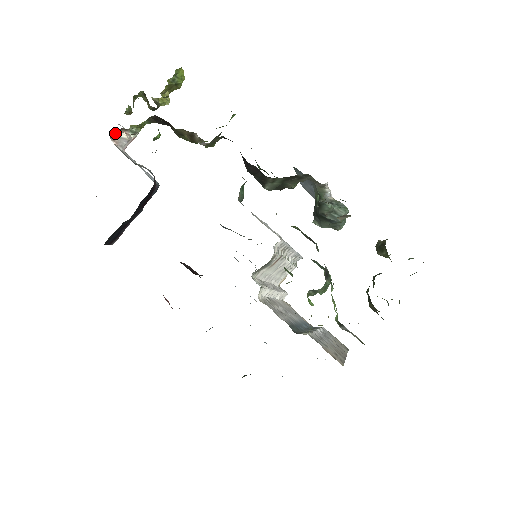
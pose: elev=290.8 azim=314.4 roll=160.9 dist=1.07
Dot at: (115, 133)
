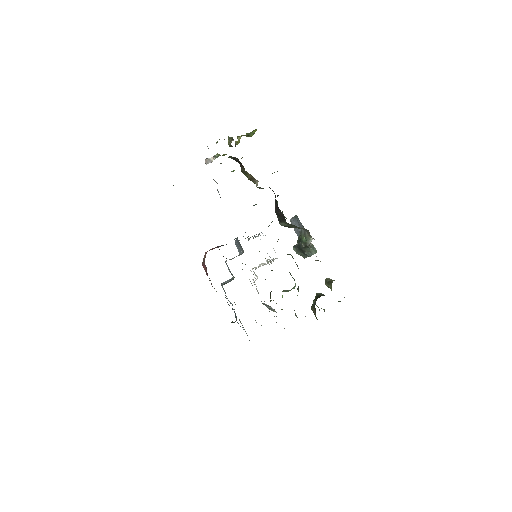
Dot at: occluded
